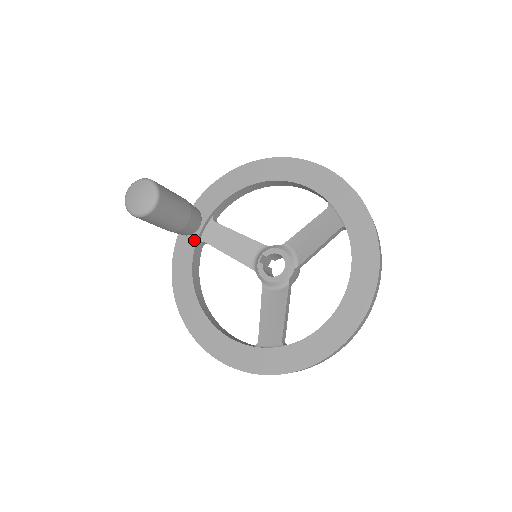
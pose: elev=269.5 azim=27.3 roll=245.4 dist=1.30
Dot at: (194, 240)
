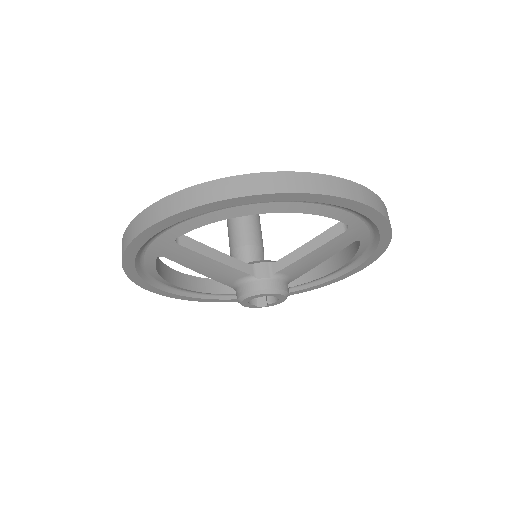
Dot at: occluded
